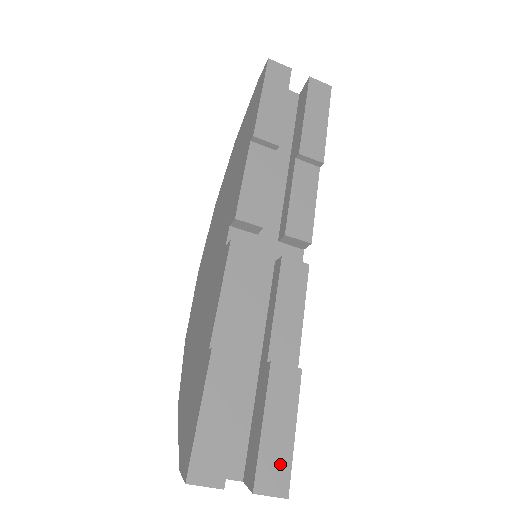
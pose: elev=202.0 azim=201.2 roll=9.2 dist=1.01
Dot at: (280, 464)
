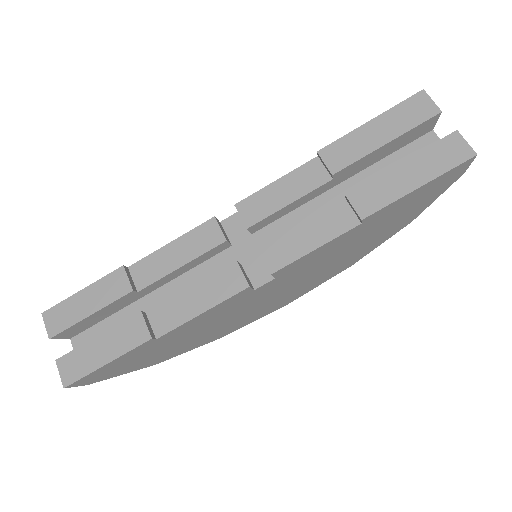
Dot at: (81, 367)
